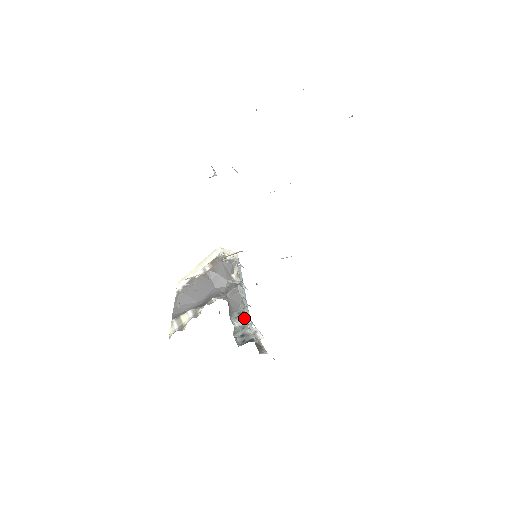
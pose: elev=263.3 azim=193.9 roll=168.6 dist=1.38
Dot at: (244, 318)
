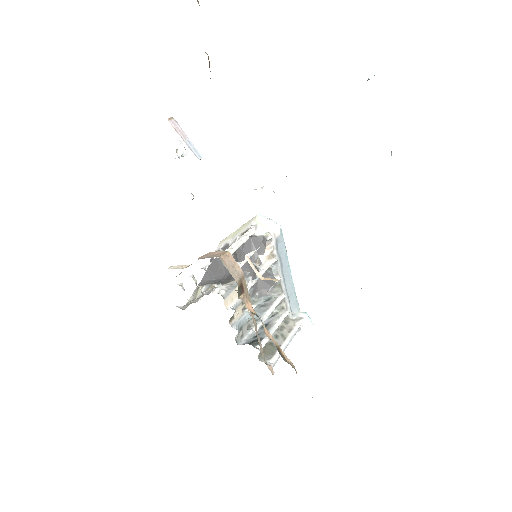
Dot at: (261, 311)
